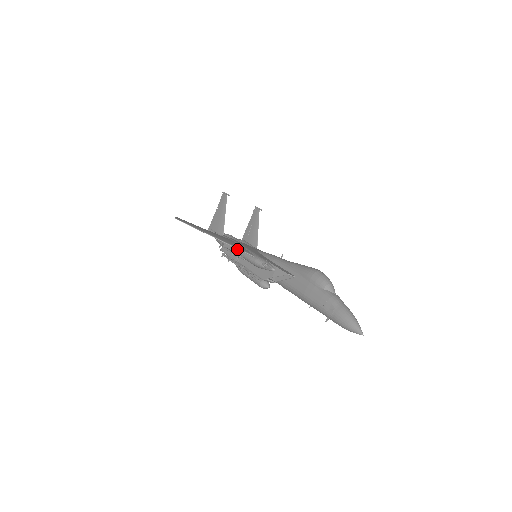
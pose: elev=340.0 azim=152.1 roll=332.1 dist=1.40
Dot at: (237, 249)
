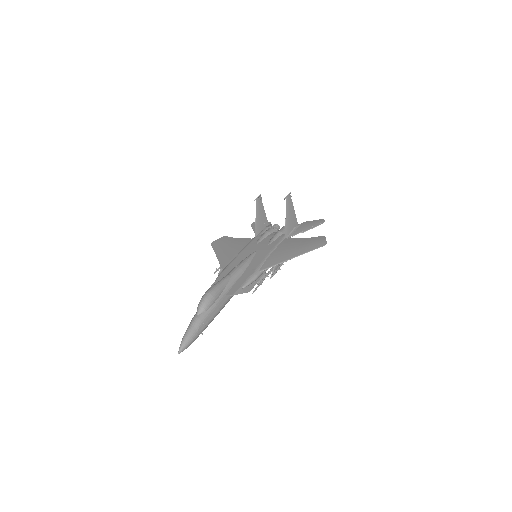
Dot at: occluded
